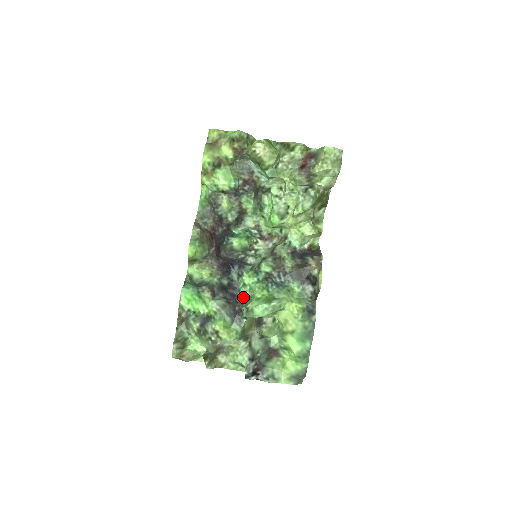
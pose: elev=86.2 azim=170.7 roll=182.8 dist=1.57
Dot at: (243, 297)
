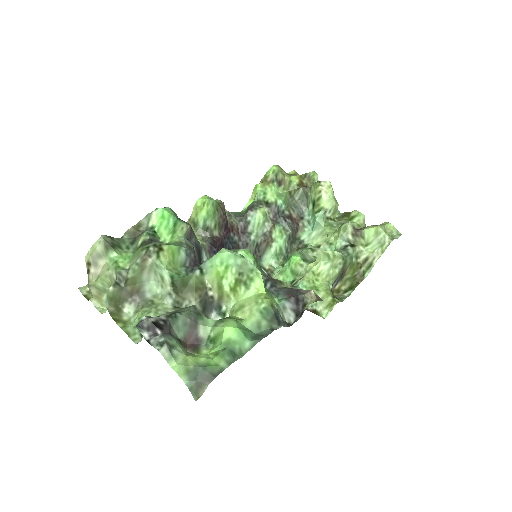
Dot at: occluded
